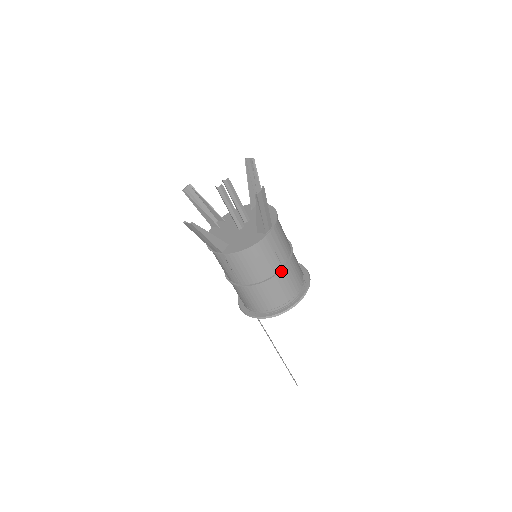
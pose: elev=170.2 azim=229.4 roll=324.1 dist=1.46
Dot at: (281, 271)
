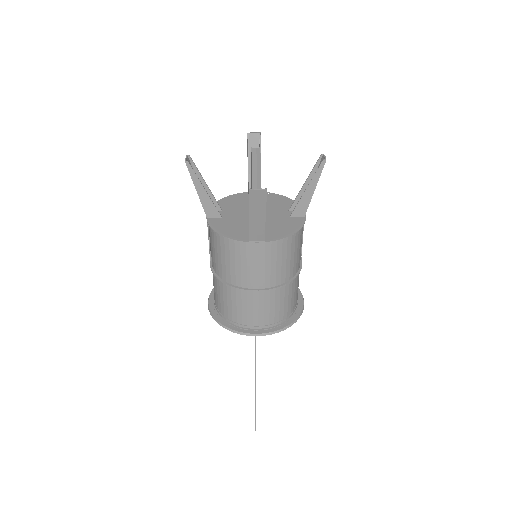
Dot at: (300, 268)
